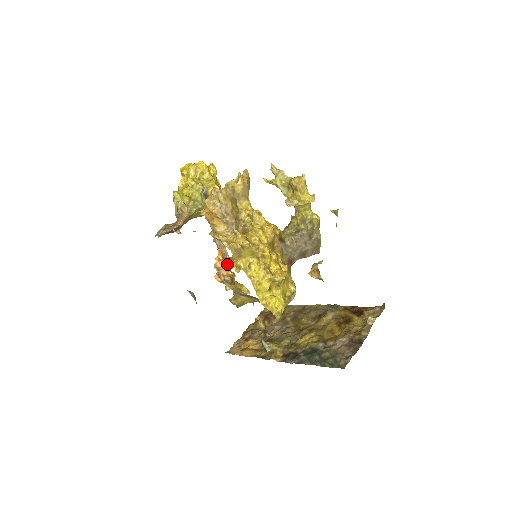
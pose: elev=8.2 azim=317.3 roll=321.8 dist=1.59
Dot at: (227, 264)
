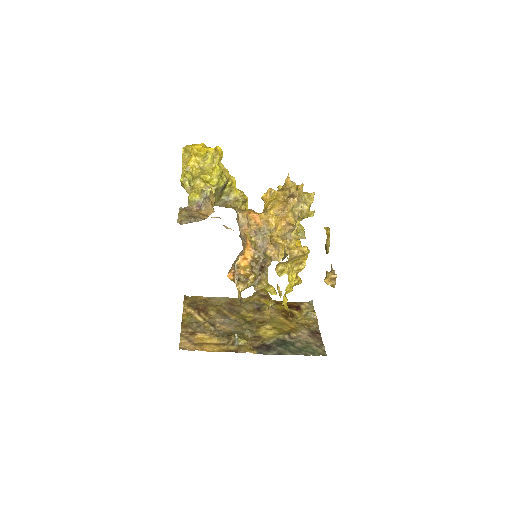
Dot at: (253, 264)
